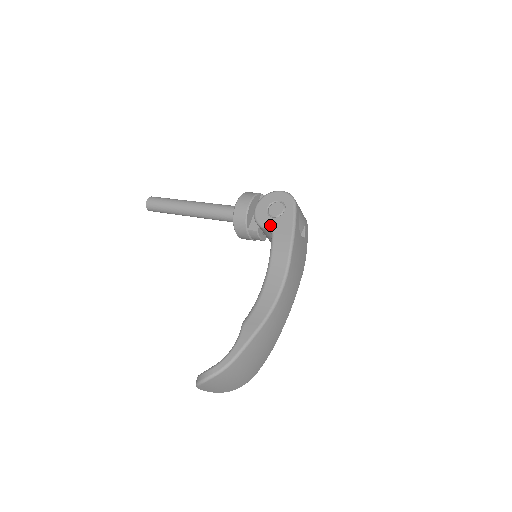
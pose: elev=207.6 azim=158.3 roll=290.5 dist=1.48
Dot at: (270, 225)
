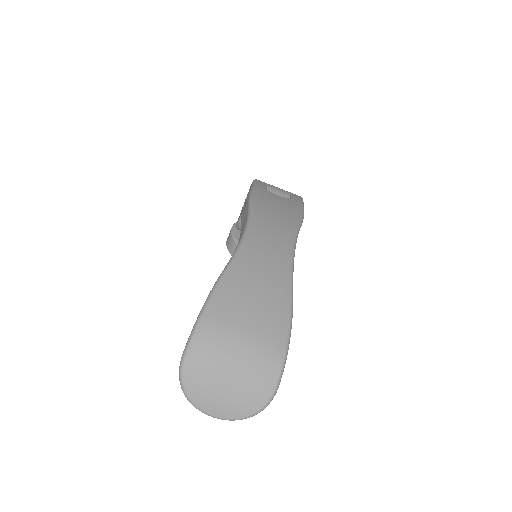
Dot at: (241, 213)
